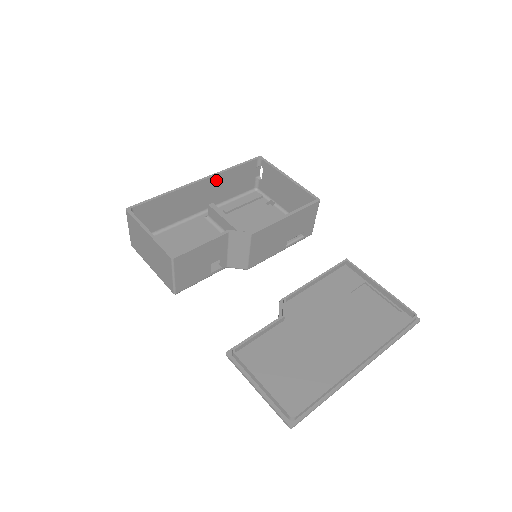
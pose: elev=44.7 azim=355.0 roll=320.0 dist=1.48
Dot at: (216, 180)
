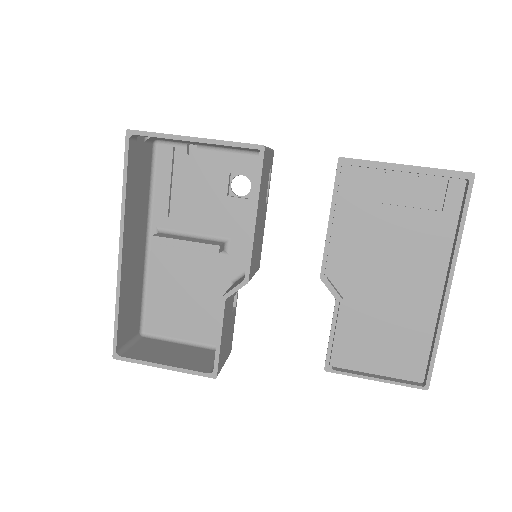
Dot at: (128, 221)
